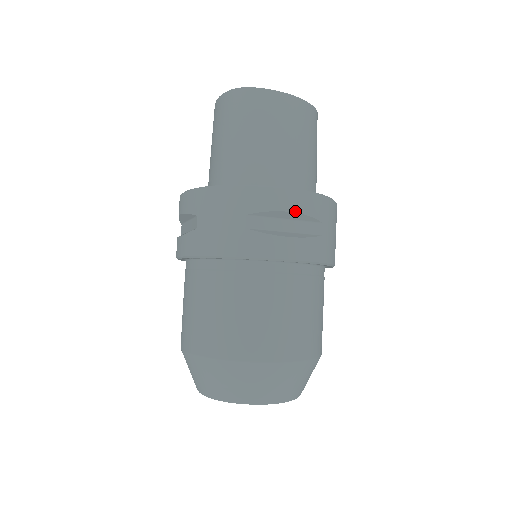
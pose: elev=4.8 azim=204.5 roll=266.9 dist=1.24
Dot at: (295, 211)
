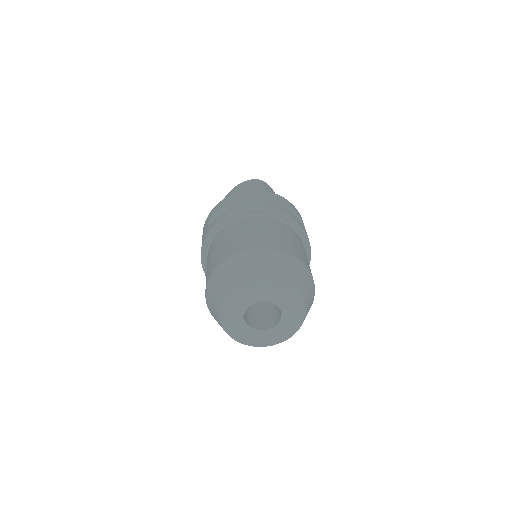
Dot at: occluded
